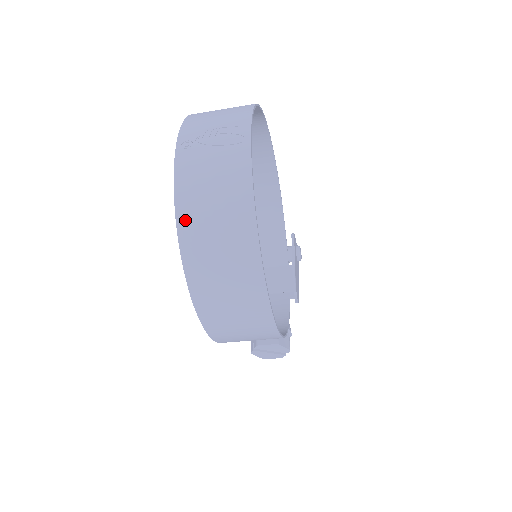
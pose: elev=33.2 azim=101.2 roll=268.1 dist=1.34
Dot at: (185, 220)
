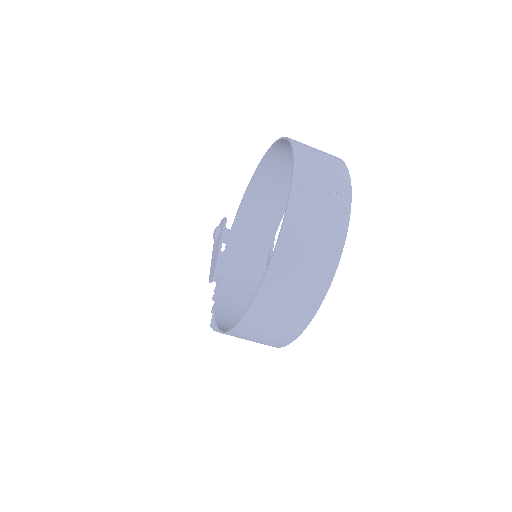
Dot at: (279, 261)
